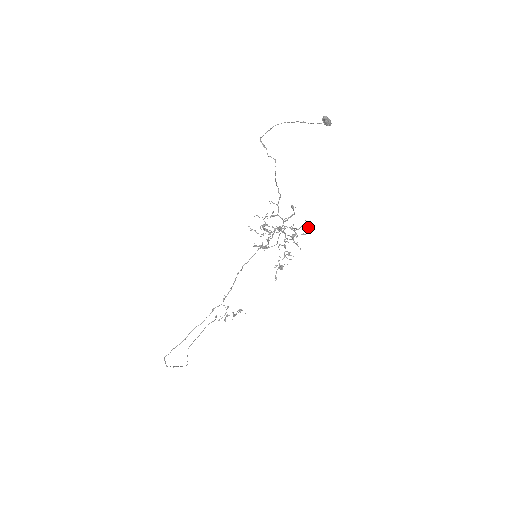
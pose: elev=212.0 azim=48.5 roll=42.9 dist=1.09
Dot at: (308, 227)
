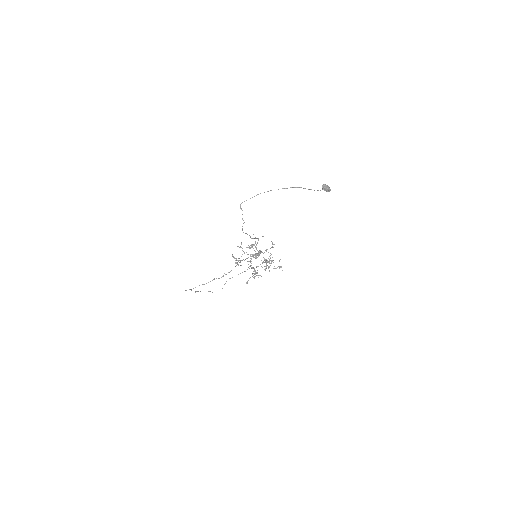
Dot at: occluded
